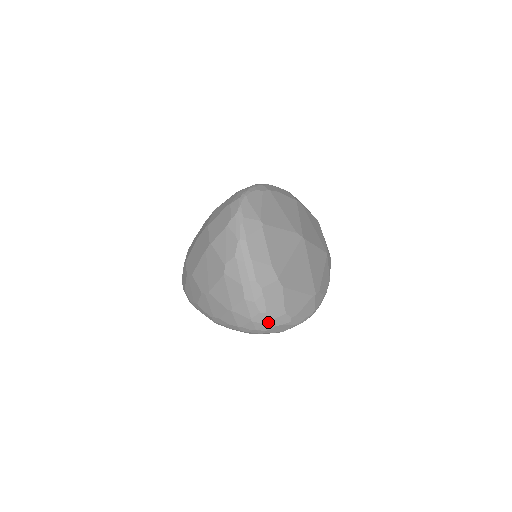
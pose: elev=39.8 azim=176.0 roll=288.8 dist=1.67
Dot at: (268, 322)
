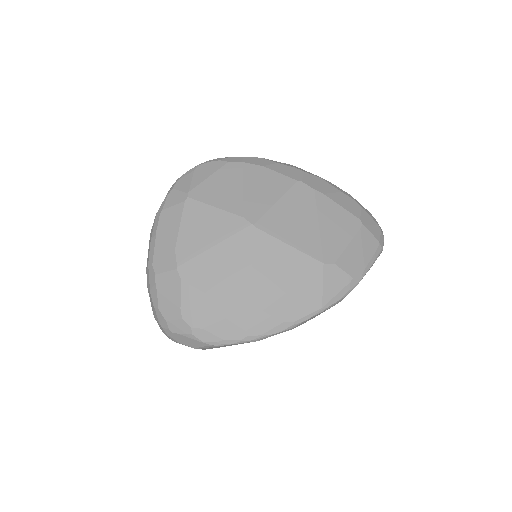
Dot at: (163, 323)
